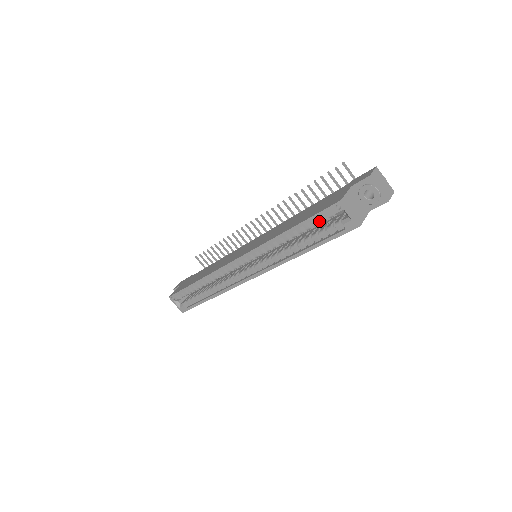
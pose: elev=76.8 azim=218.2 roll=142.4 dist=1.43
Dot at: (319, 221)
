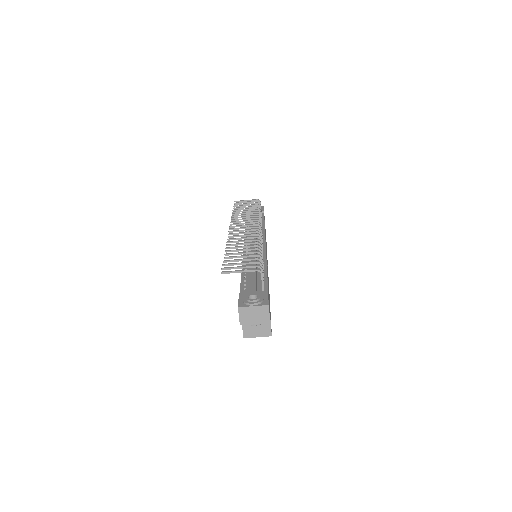
Dot at: occluded
